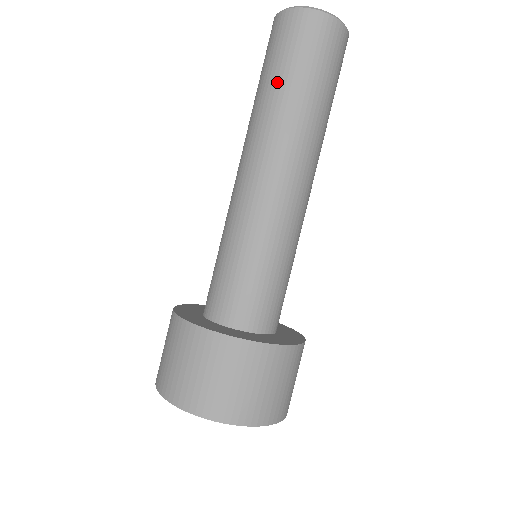
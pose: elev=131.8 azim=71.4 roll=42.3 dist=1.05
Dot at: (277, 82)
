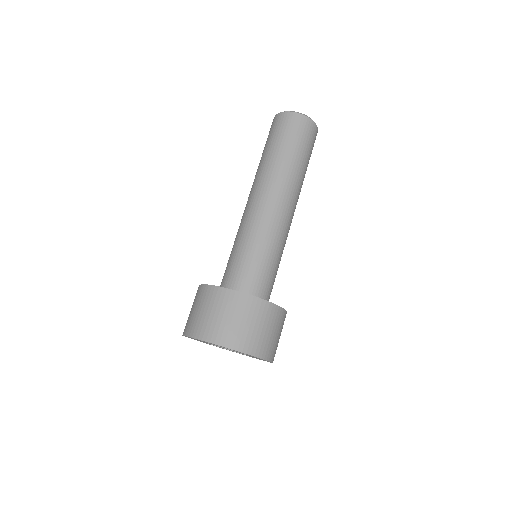
Dot at: (263, 154)
